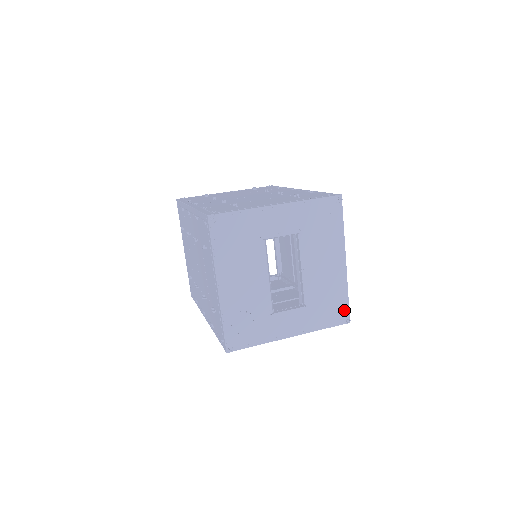
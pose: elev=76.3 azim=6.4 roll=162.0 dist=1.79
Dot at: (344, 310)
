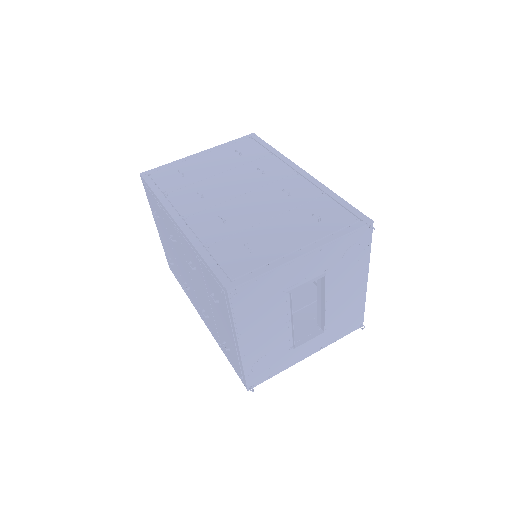
Dot at: (359, 319)
